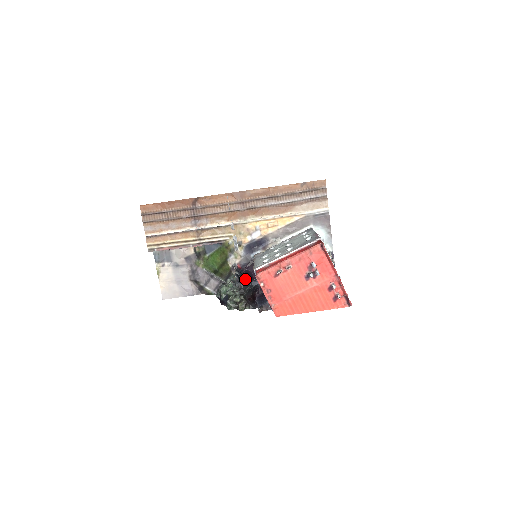
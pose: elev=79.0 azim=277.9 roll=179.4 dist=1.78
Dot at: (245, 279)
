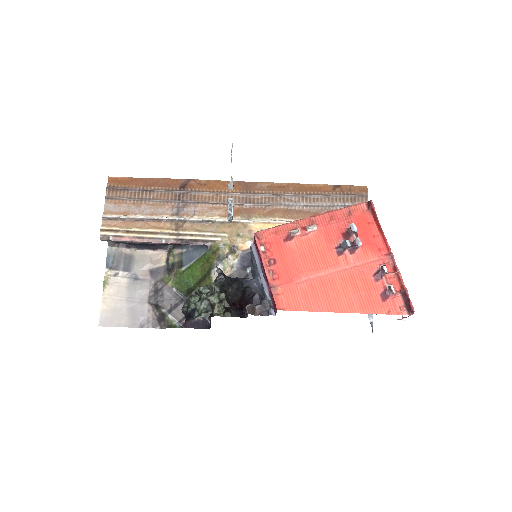
Dot at: (233, 278)
